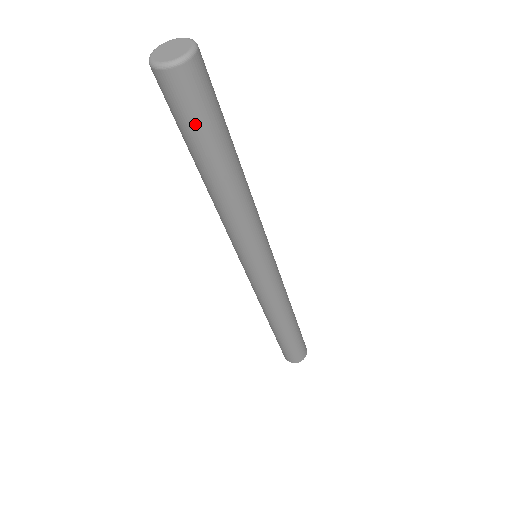
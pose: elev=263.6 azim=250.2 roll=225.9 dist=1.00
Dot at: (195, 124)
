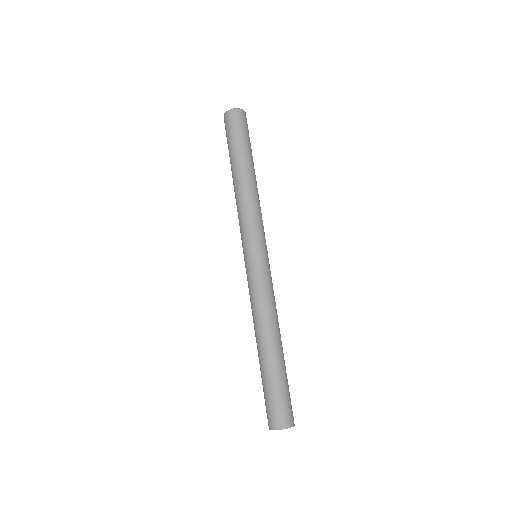
Dot at: (236, 136)
